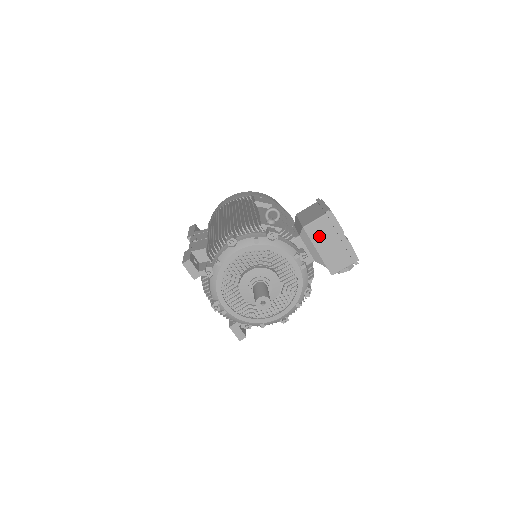
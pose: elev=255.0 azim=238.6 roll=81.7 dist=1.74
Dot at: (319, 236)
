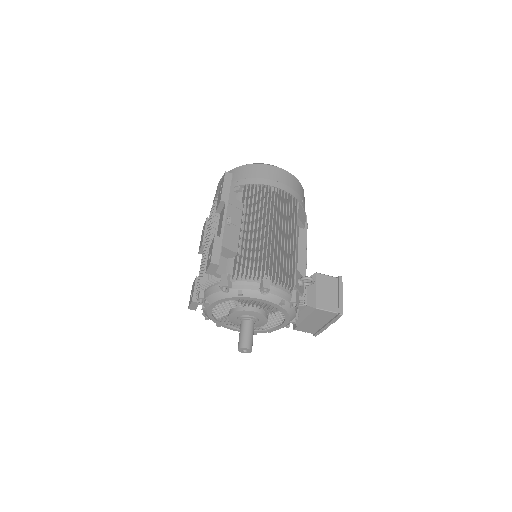
Dot at: (317, 316)
